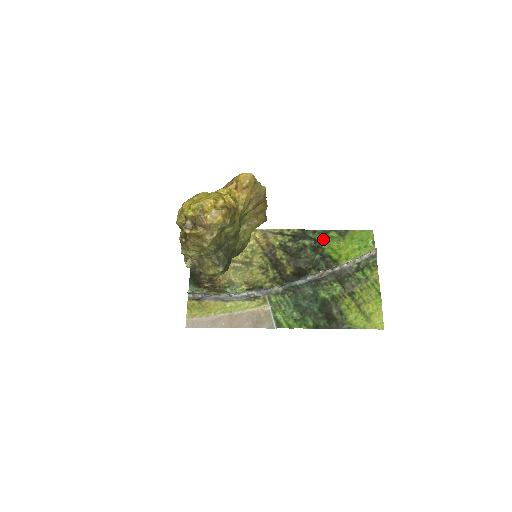
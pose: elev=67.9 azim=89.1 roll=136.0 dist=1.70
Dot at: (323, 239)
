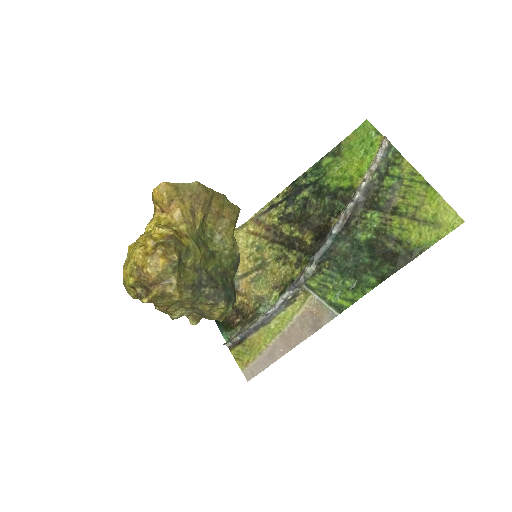
Dot at: (320, 175)
